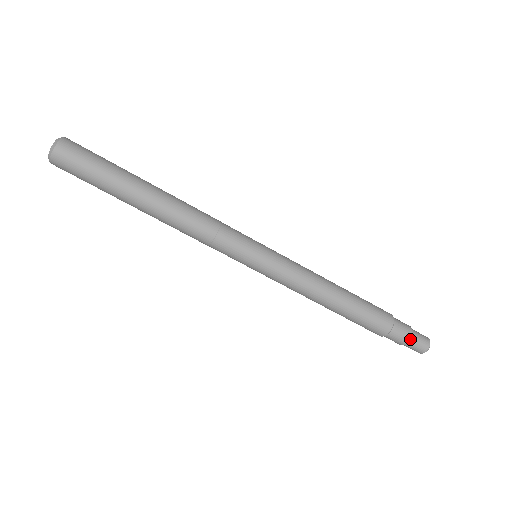
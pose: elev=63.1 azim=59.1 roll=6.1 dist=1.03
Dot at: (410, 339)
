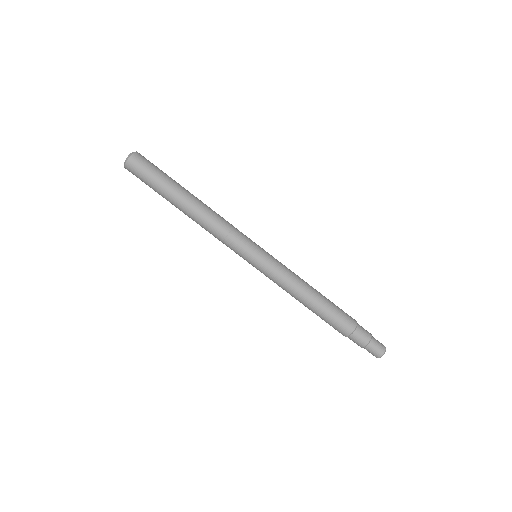
Dot at: (370, 340)
